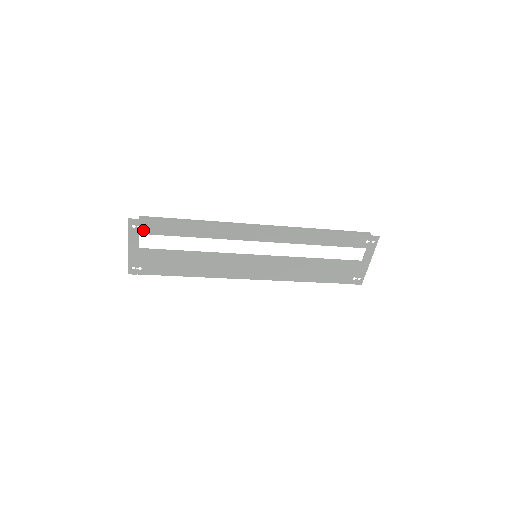
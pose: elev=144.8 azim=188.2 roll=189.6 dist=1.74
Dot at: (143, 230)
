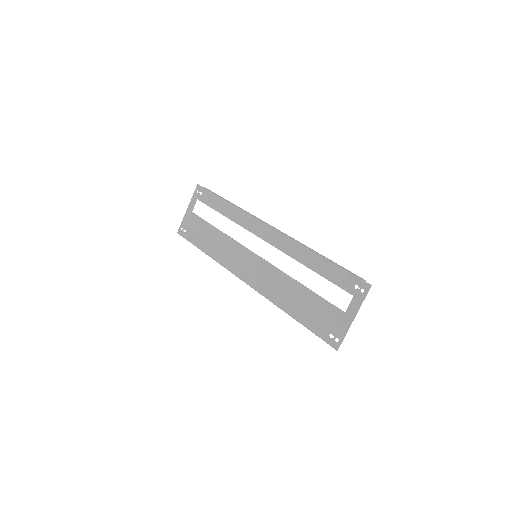
Dot at: (200, 197)
